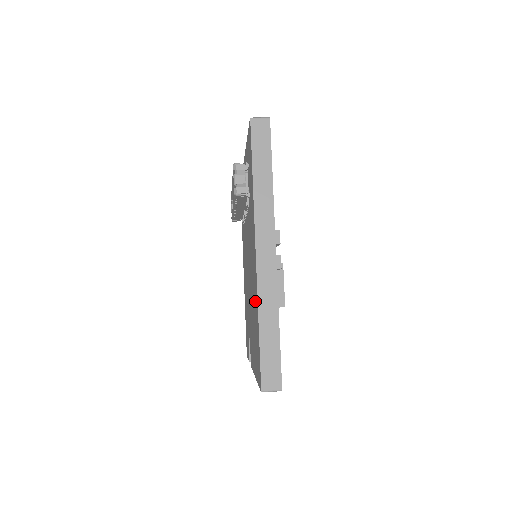
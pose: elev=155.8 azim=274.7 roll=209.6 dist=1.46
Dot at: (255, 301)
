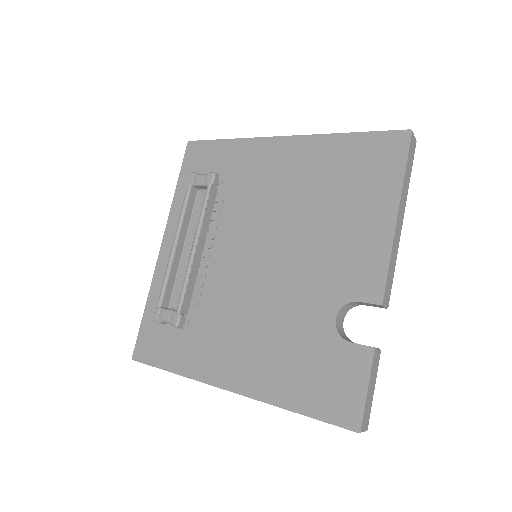
Dot at: (319, 161)
